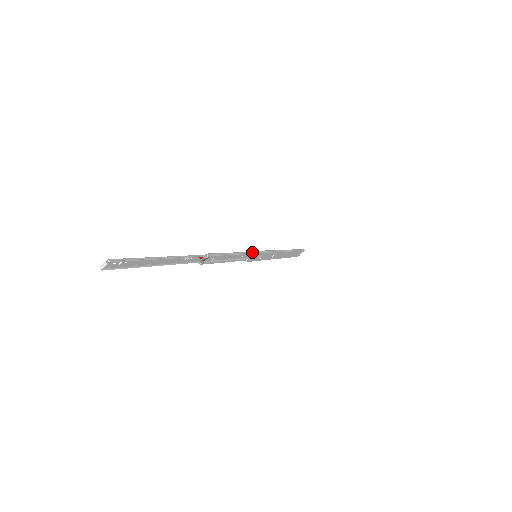
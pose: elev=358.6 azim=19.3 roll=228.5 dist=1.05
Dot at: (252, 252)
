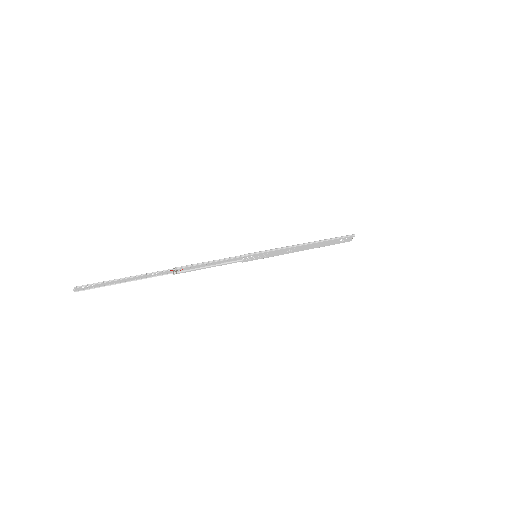
Dot at: (244, 255)
